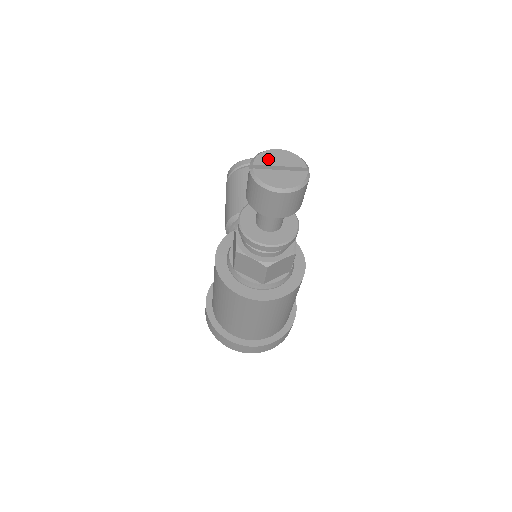
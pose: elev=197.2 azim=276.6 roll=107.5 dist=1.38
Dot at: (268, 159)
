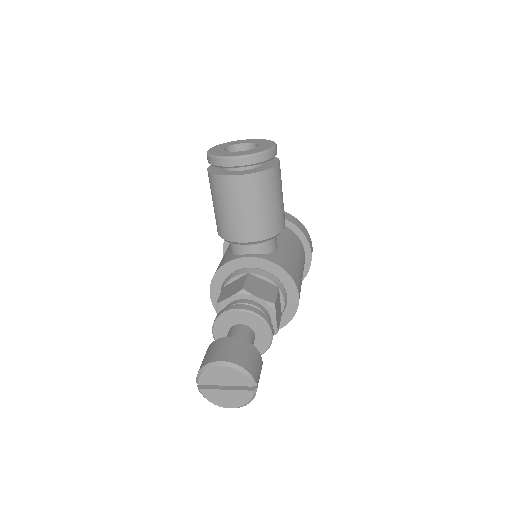
Dot at: (212, 378)
